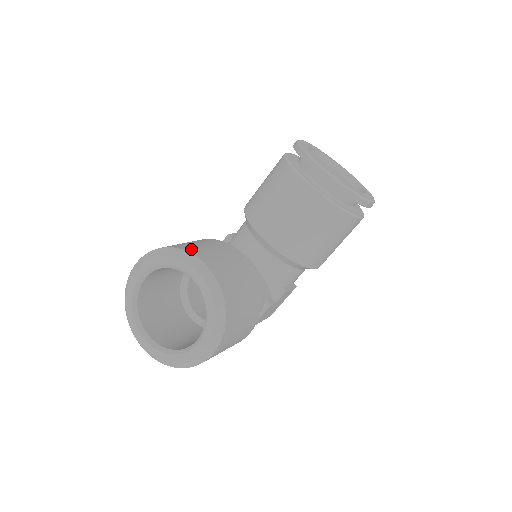
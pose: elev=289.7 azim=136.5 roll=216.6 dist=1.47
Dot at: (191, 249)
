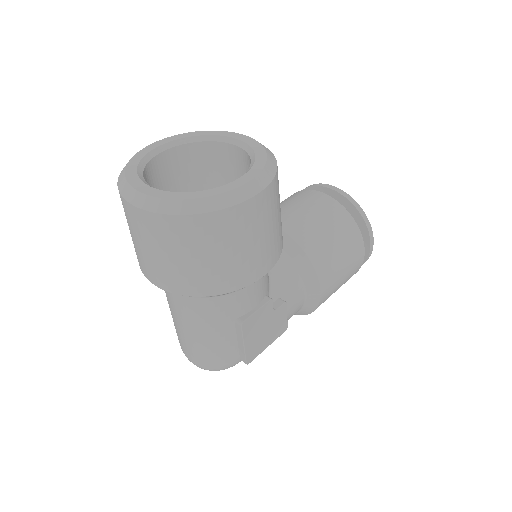
Dot at: occluded
